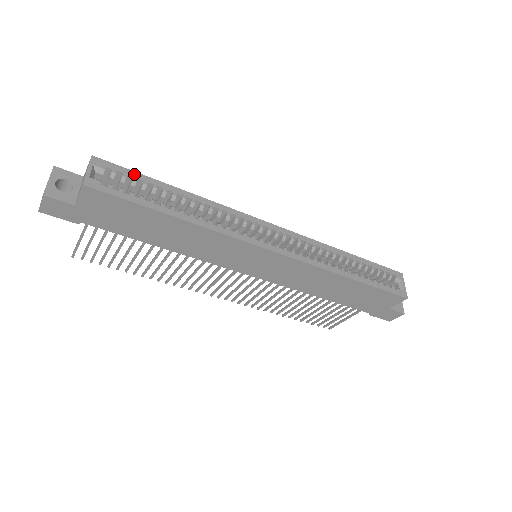
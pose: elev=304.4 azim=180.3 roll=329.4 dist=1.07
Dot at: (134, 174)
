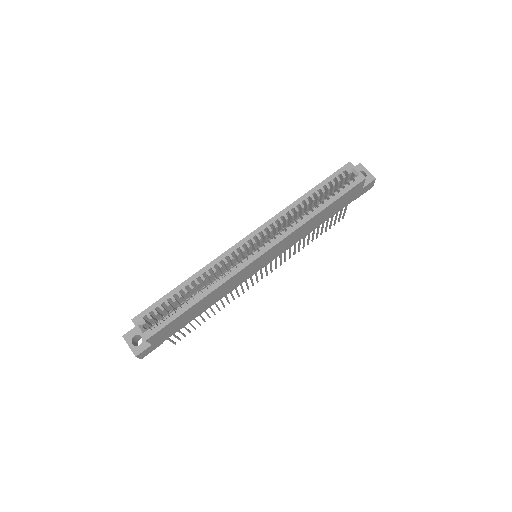
Dot at: (157, 304)
